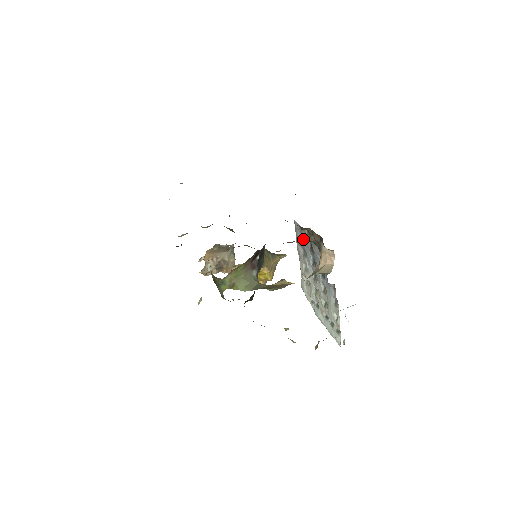
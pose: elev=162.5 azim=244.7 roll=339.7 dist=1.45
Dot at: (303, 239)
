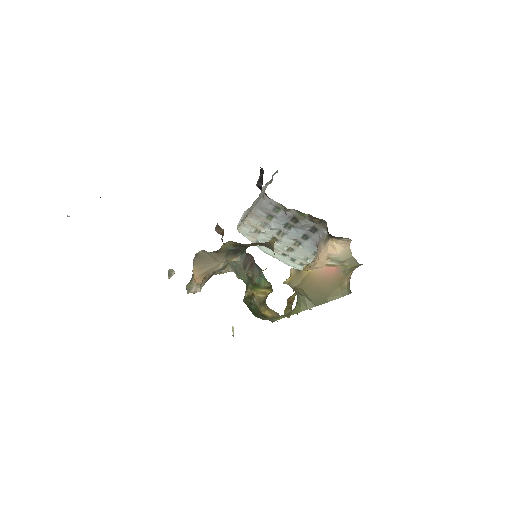
Dot at: (276, 210)
